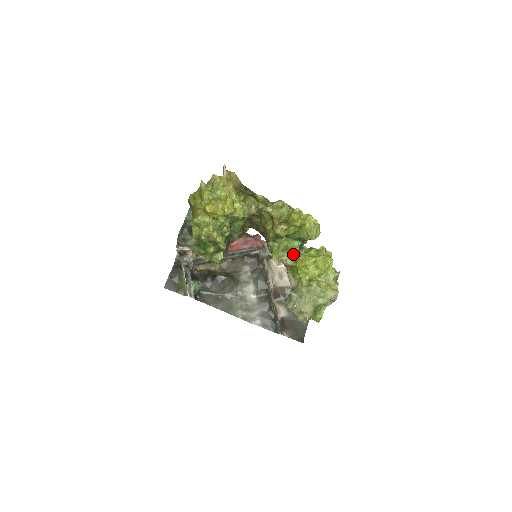
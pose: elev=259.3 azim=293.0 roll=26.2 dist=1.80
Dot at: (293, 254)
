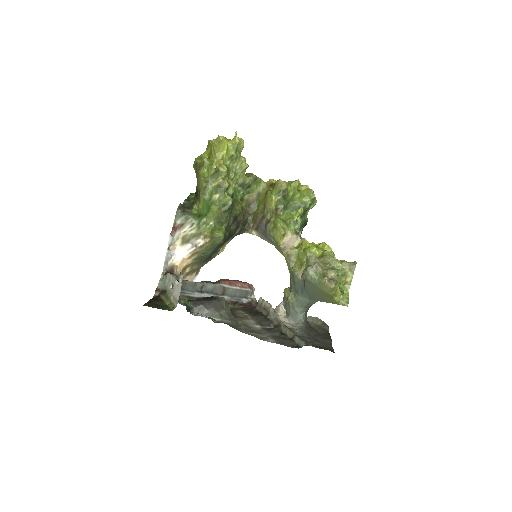
Dot at: (296, 233)
